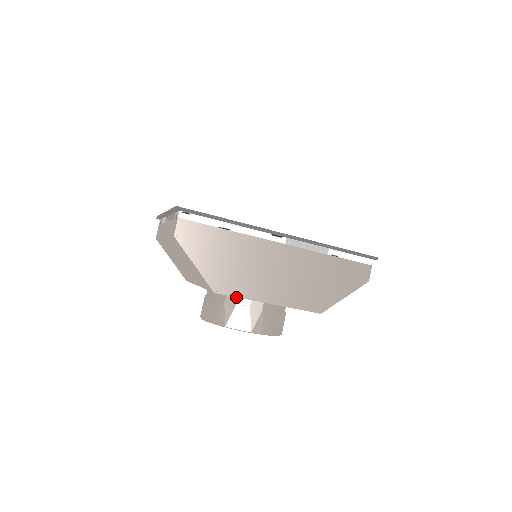
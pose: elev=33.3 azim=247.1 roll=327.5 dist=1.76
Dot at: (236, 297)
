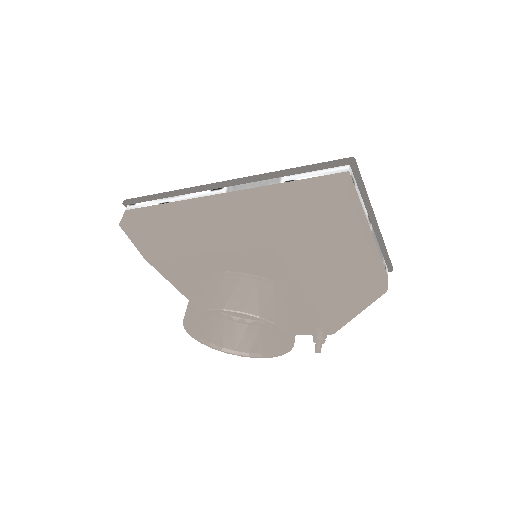
Dot at: (198, 280)
